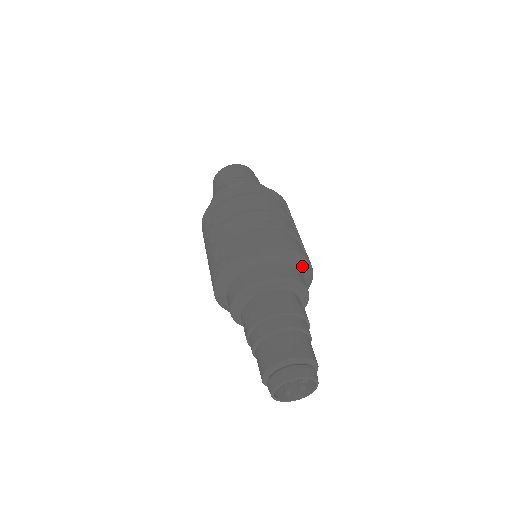
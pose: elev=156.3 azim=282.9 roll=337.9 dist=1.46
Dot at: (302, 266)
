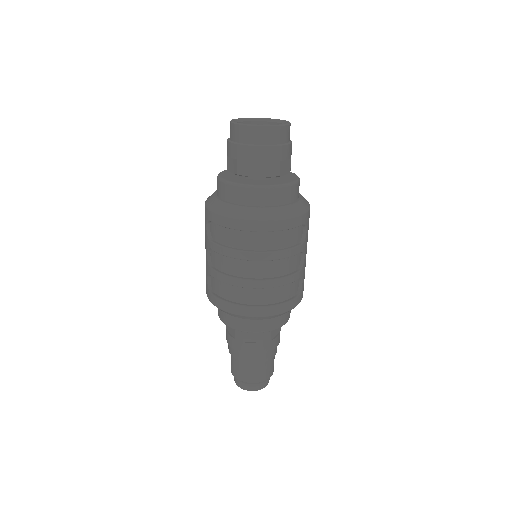
Dot at: (286, 312)
